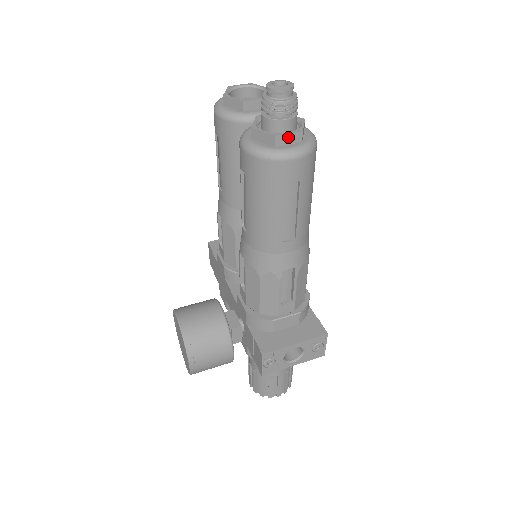
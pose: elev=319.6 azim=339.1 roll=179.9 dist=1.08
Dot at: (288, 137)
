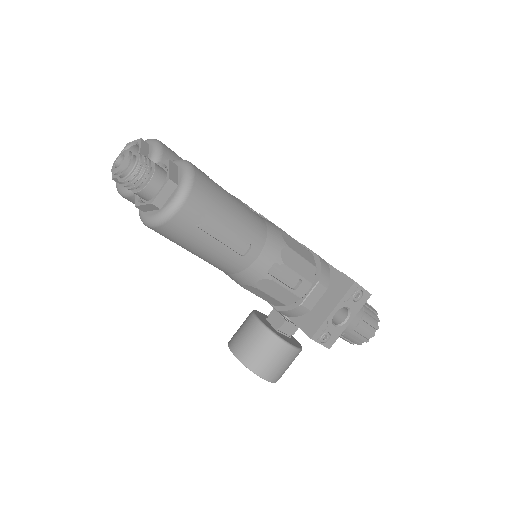
Dot at: (162, 194)
